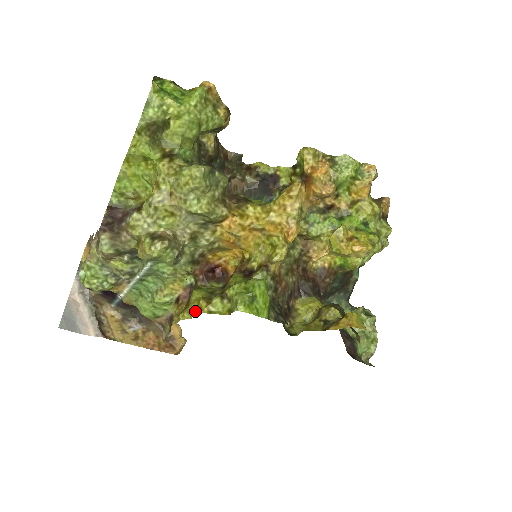
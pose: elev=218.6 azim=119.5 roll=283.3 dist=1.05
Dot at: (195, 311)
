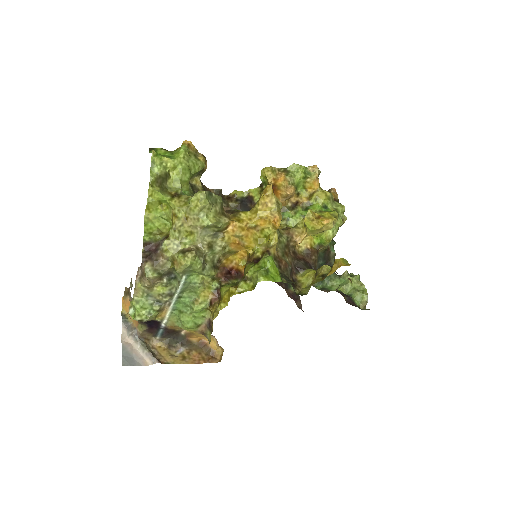
Dot at: (229, 298)
